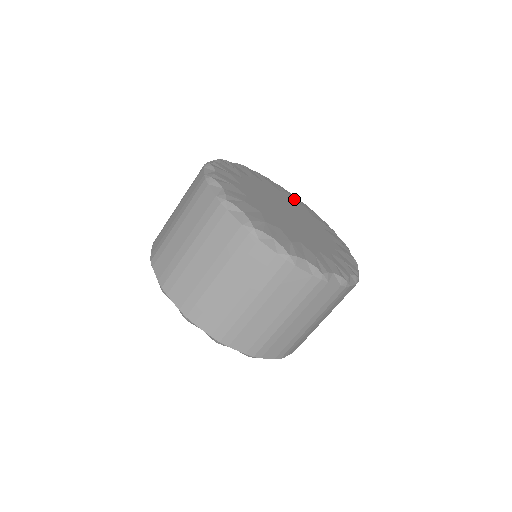
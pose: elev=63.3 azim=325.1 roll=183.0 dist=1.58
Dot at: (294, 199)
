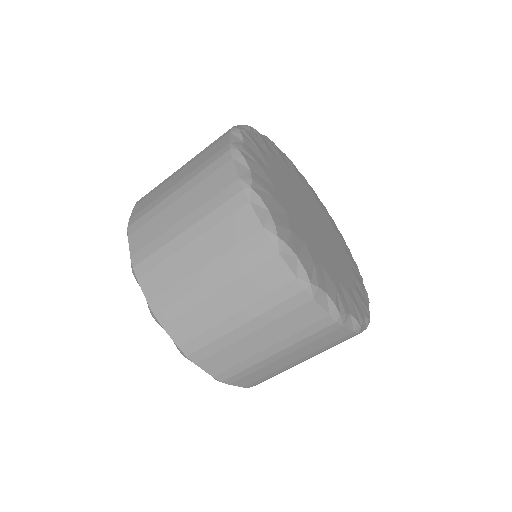
Dot at: (345, 246)
